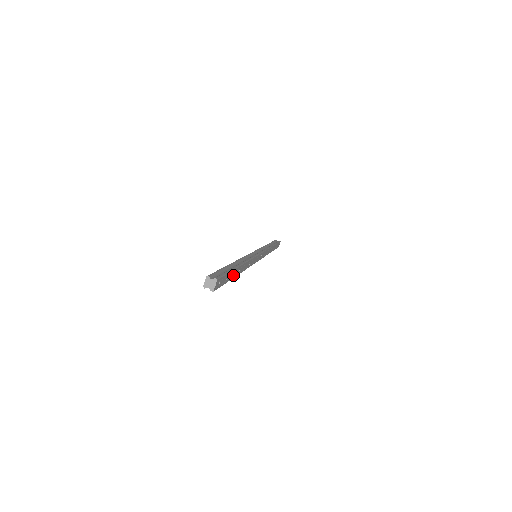
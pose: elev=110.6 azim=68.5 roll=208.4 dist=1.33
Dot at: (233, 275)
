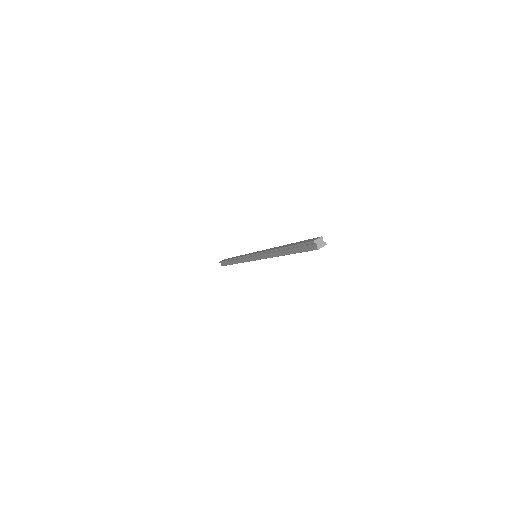
Dot at: occluded
